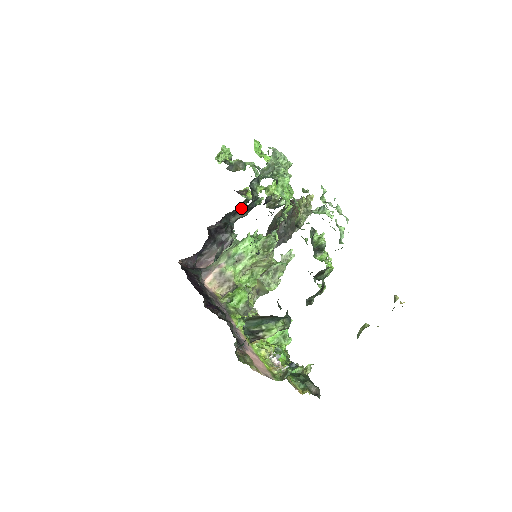
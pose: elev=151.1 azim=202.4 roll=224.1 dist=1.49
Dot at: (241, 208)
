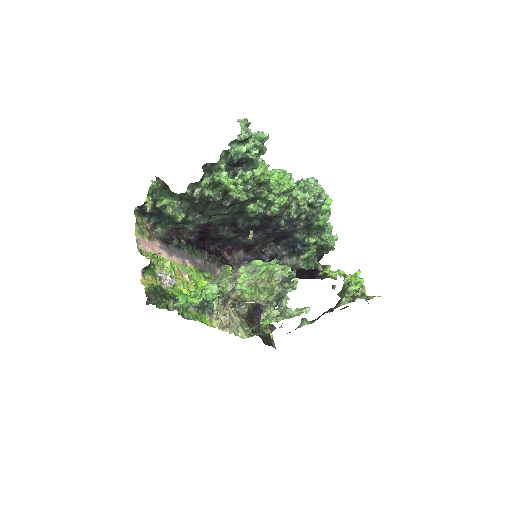
Dot at: (293, 247)
